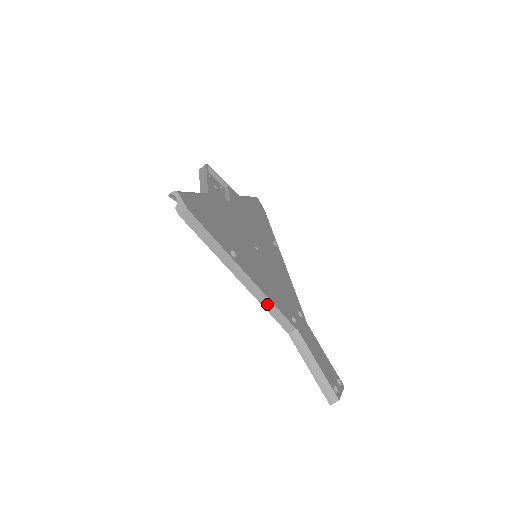
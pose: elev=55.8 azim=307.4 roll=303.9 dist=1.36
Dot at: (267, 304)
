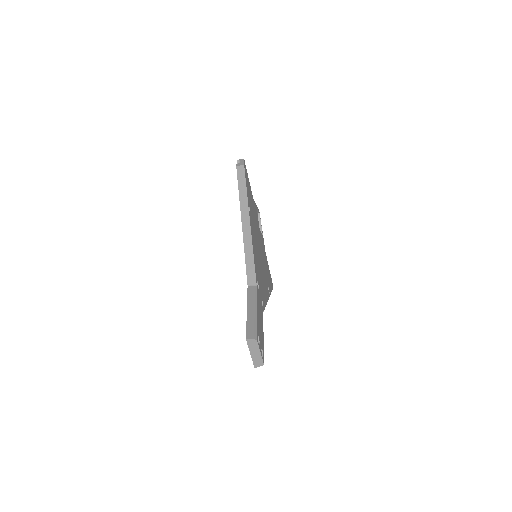
Dot at: (249, 251)
